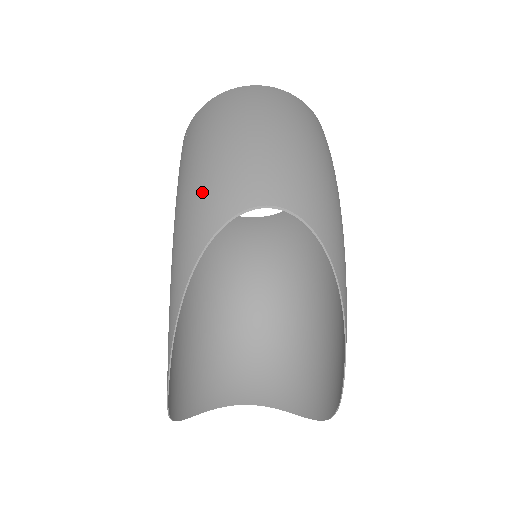
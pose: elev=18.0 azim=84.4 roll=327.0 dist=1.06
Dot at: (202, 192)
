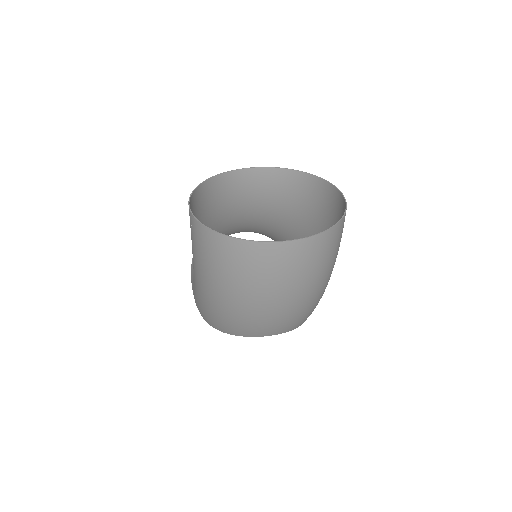
Dot at: (224, 319)
